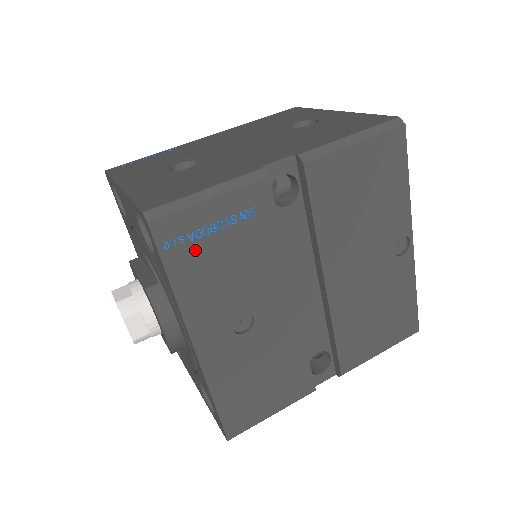
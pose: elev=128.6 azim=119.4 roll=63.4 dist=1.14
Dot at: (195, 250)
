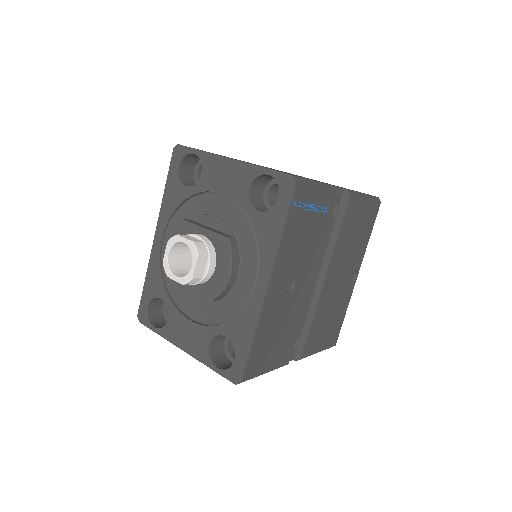
Dot at: (300, 216)
